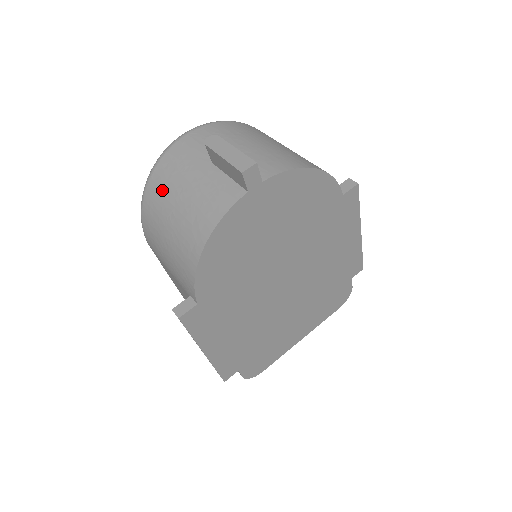
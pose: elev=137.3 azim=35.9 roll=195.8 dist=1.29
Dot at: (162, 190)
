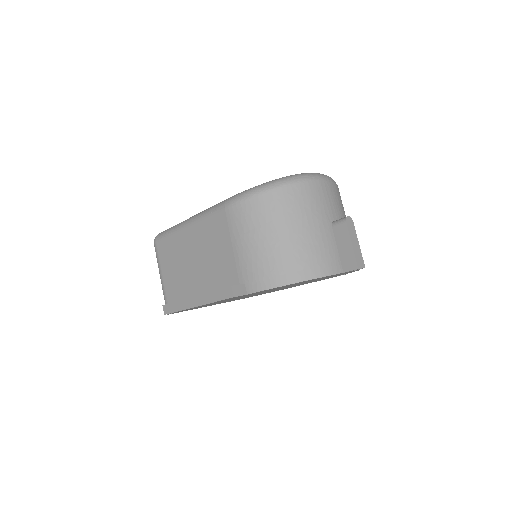
Dot at: (290, 208)
